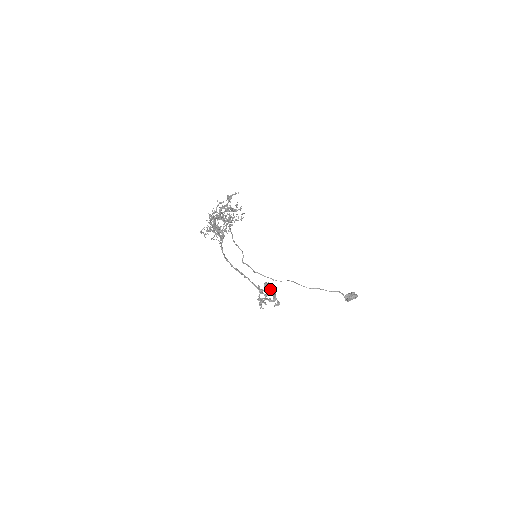
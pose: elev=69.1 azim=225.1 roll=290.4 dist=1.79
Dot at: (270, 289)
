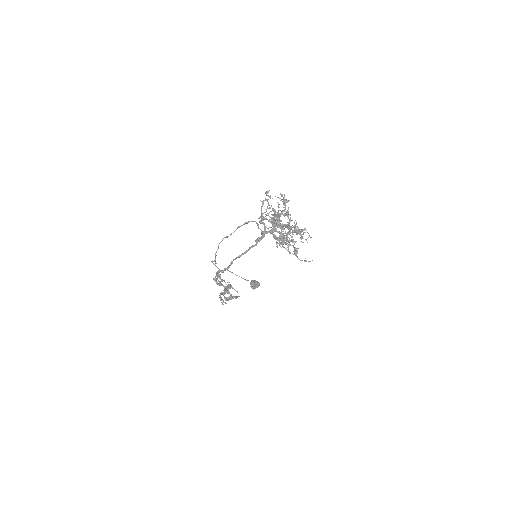
Dot at: (216, 279)
